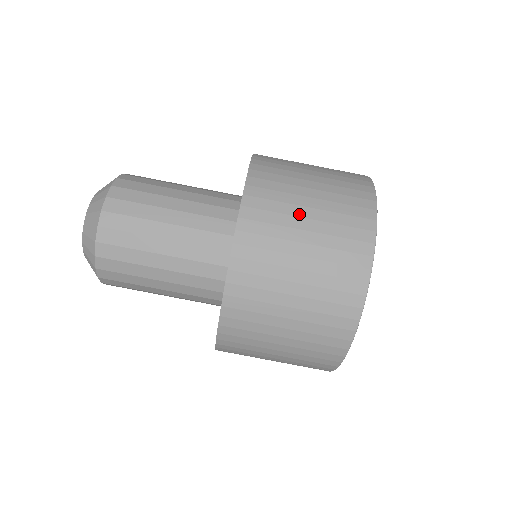
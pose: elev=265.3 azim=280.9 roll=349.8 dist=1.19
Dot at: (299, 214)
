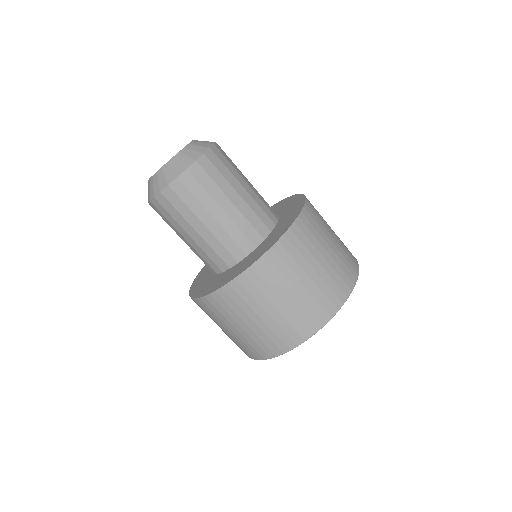
Dot at: (316, 257)
